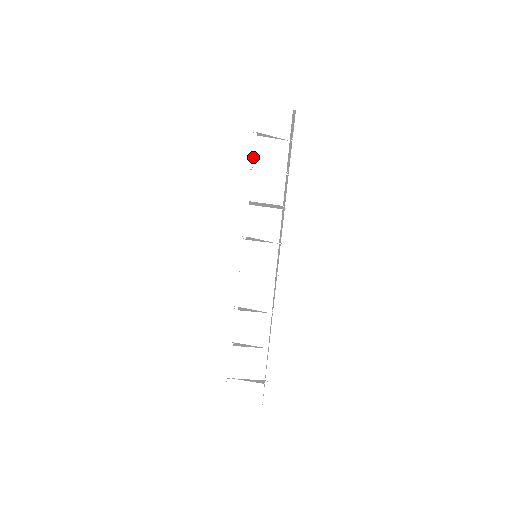
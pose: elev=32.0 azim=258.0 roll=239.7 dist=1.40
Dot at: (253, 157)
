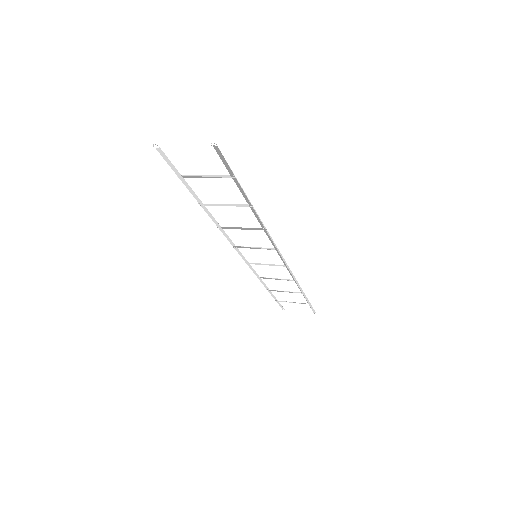
Dot at: (196, 196)
